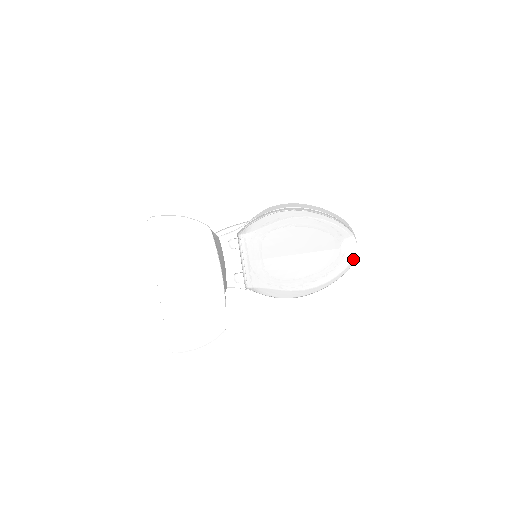
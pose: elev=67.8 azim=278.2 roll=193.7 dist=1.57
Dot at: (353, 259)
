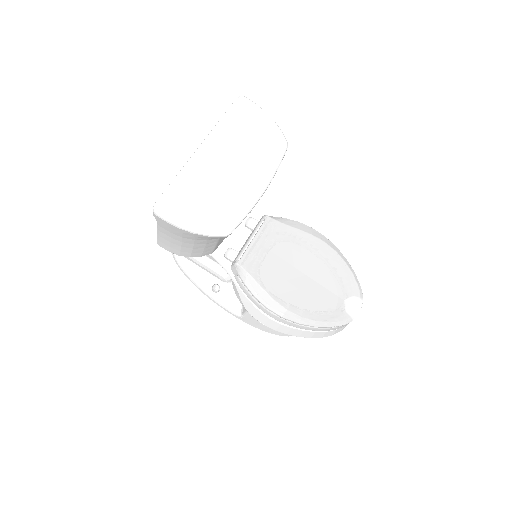
Dot at: (350, 319)
